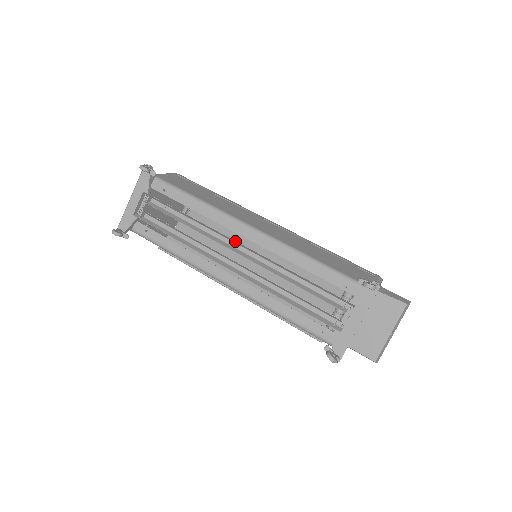
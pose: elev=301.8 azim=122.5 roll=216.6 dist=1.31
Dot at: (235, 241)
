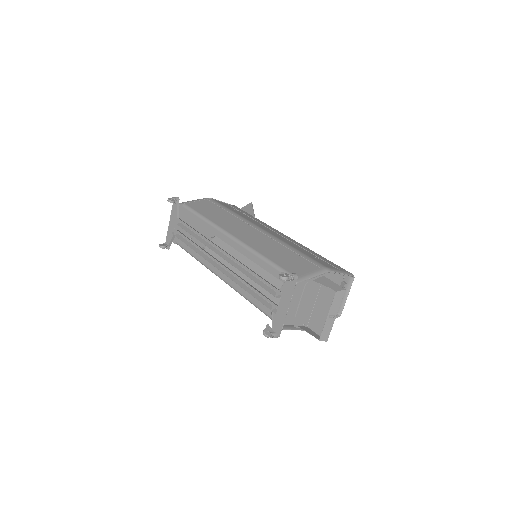
Dot at: (219, 247)
